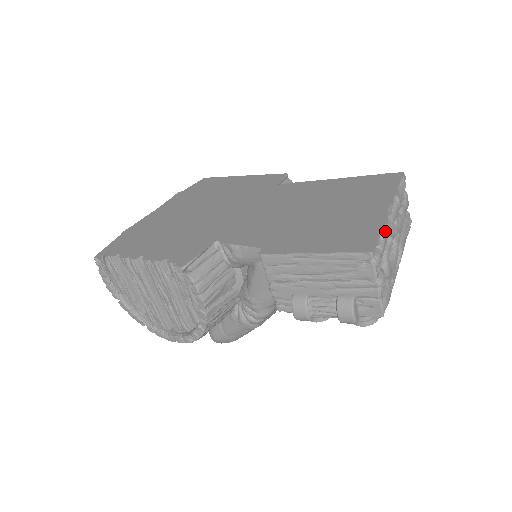
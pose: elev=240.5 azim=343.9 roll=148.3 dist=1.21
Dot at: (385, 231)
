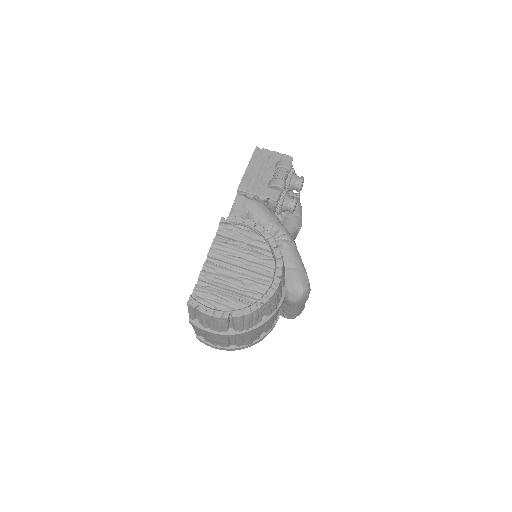
Dot at: occluded
